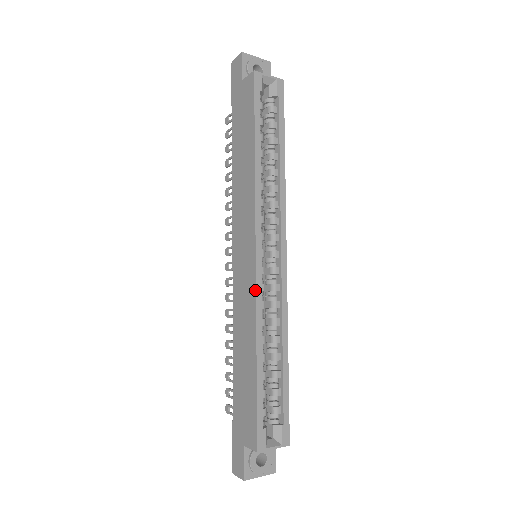
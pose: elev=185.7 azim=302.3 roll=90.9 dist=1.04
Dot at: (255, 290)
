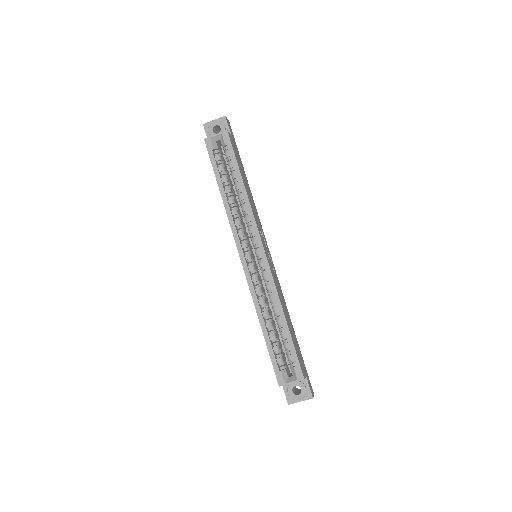
Dot at: (248, 284)
